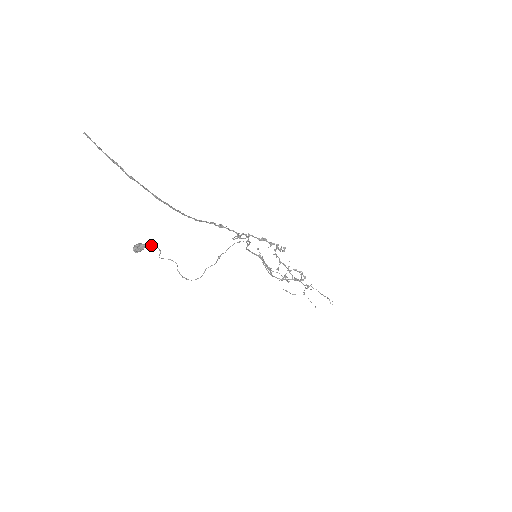
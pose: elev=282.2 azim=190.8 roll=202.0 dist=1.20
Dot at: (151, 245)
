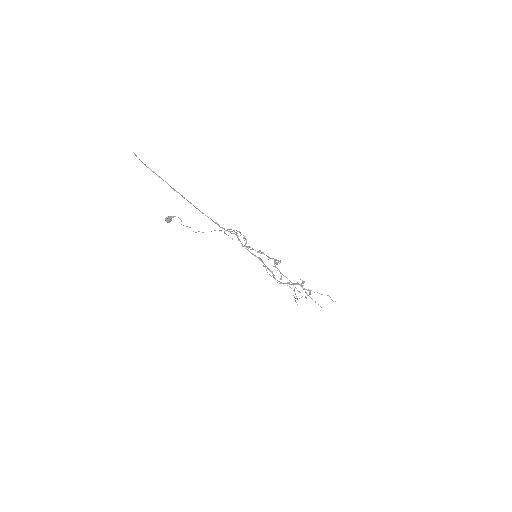
Dot at: (175, 216)
